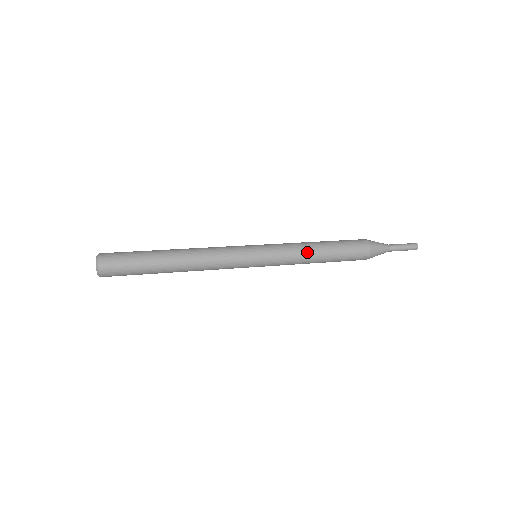
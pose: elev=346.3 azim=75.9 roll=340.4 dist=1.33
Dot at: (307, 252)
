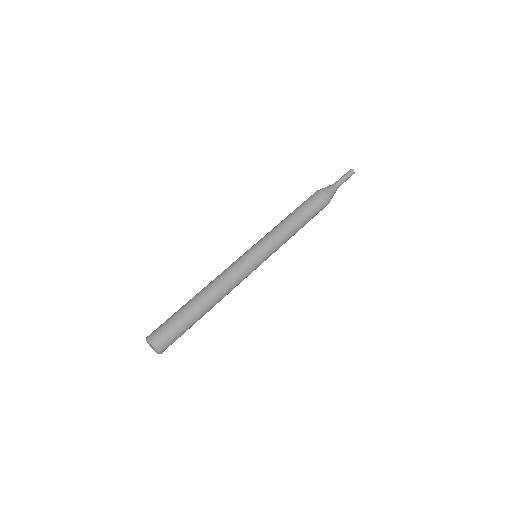
Dot at: (290, 230)
